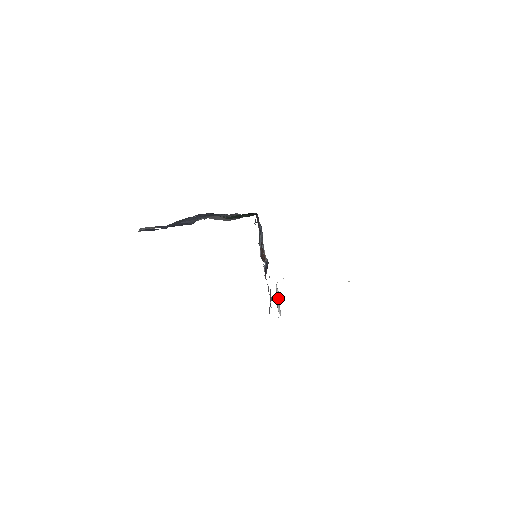
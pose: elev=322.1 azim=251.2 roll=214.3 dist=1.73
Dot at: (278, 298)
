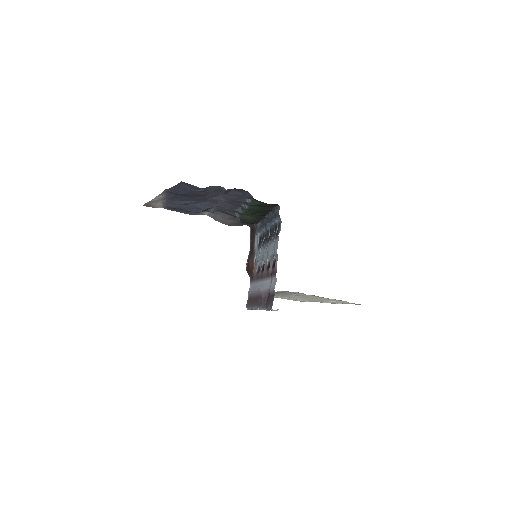
Dot at: occluded
